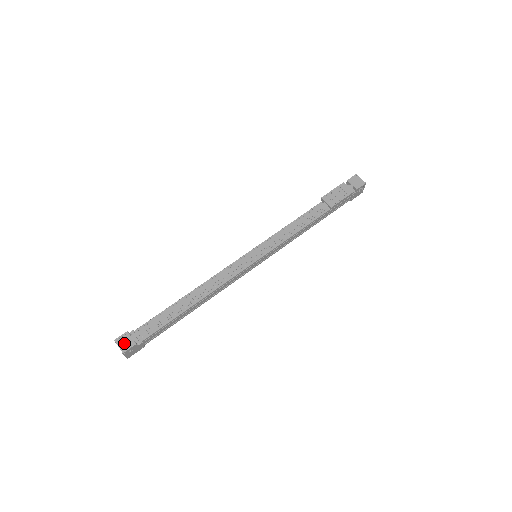
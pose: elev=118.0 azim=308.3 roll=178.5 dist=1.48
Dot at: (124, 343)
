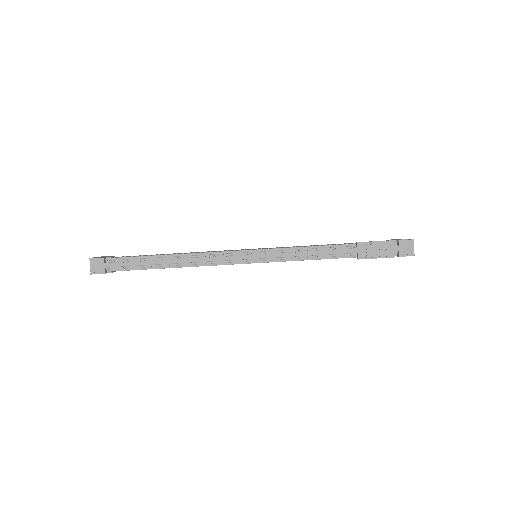
Dot at: (96, 266)
